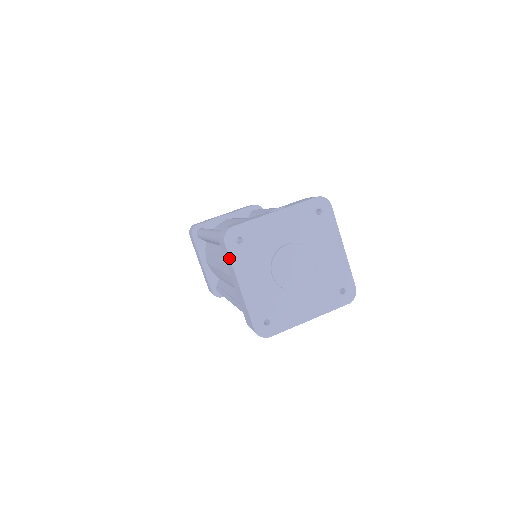
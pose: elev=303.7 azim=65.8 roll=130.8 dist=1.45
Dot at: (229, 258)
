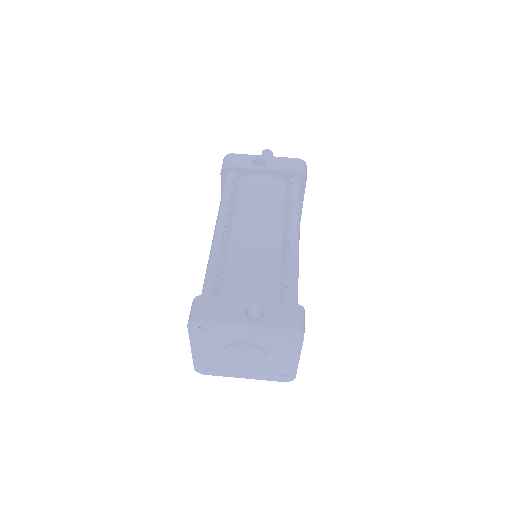
Dot at: (188, 333)
